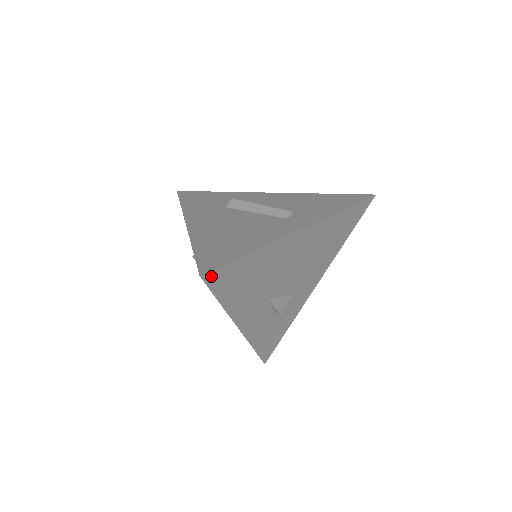
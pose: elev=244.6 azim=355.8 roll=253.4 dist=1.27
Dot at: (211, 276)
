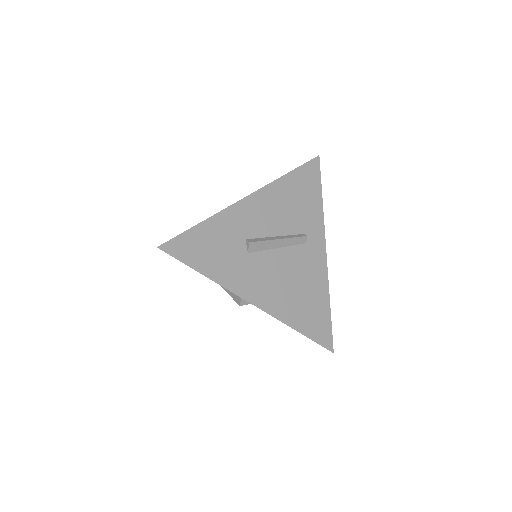
Dot at: (328, 343)
